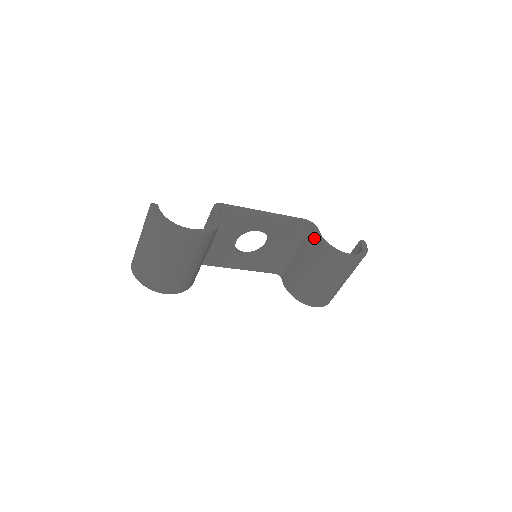
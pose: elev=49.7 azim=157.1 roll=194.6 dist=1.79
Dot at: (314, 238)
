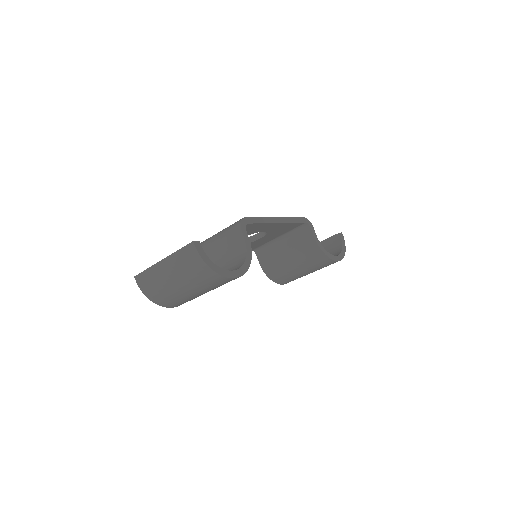
Dot at: (310, 240)
